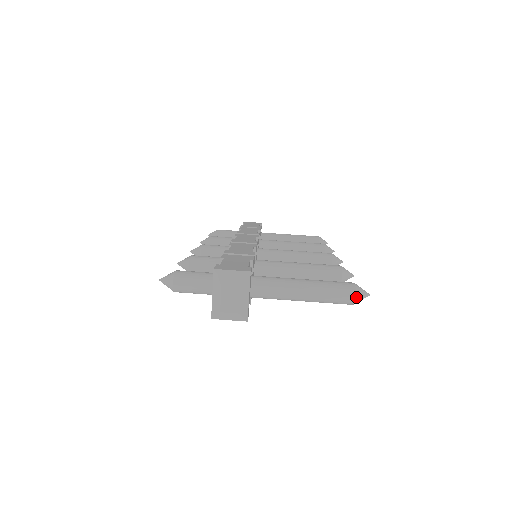
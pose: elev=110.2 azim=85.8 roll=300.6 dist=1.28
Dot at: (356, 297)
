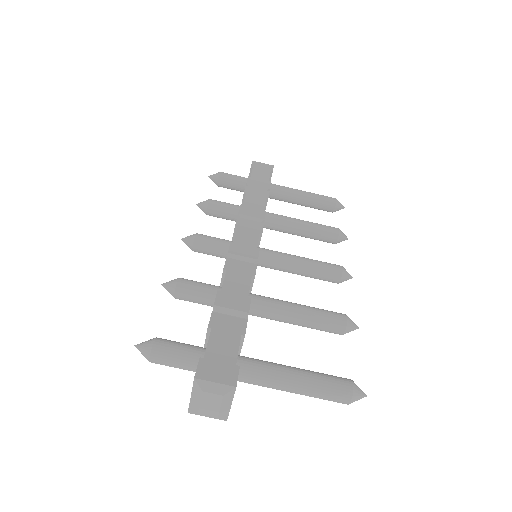
Dot at: (351, 402)
